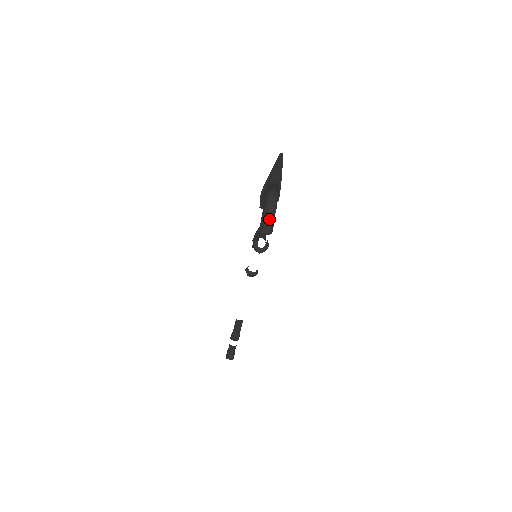
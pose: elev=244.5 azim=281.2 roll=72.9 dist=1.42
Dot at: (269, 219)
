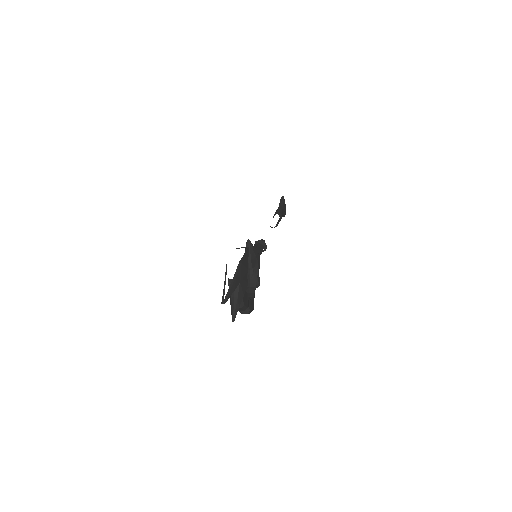
Dot at: (244, 313)
